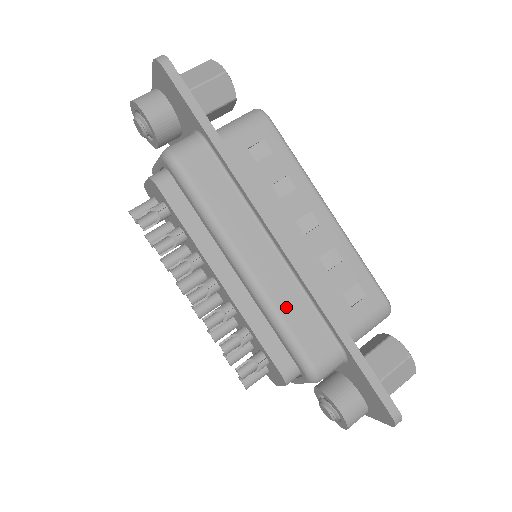
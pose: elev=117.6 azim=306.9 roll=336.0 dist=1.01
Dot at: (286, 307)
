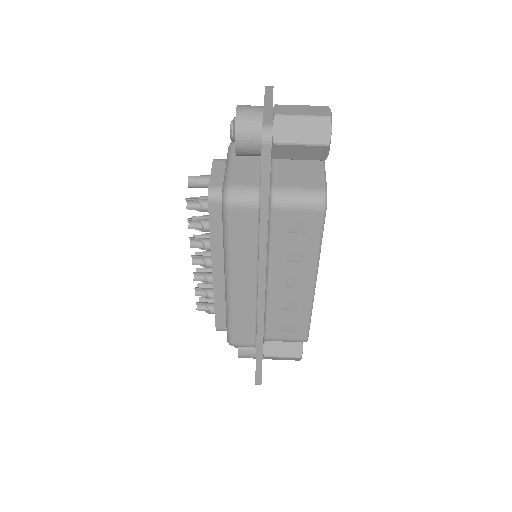
Dot at: (239, 314)
